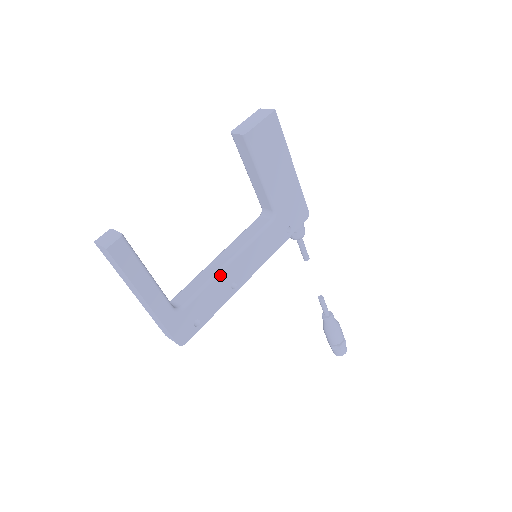
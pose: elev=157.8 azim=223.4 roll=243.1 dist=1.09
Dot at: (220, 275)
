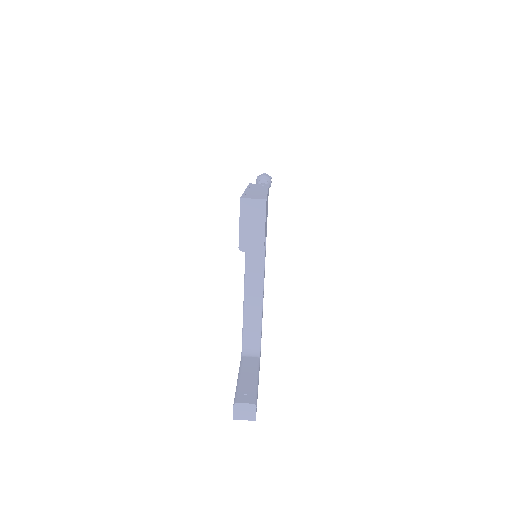
Dot at: (262, 308)
